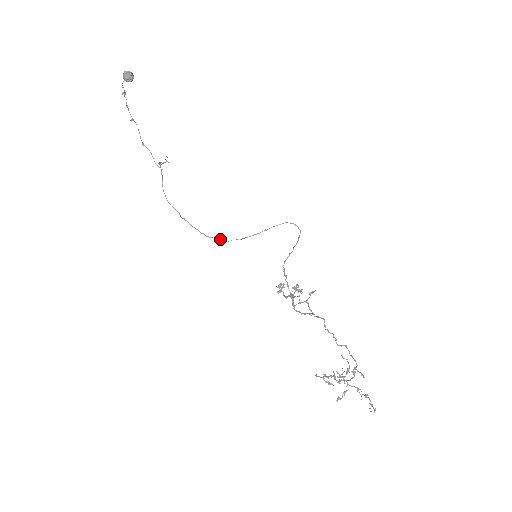
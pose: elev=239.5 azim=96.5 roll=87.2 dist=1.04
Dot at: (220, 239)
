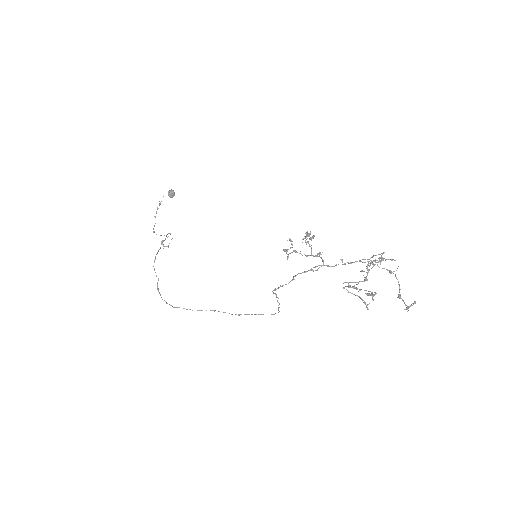
Dot at: (190, 309)
